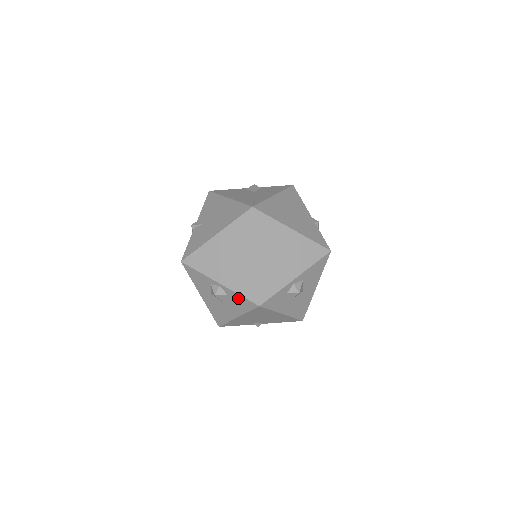
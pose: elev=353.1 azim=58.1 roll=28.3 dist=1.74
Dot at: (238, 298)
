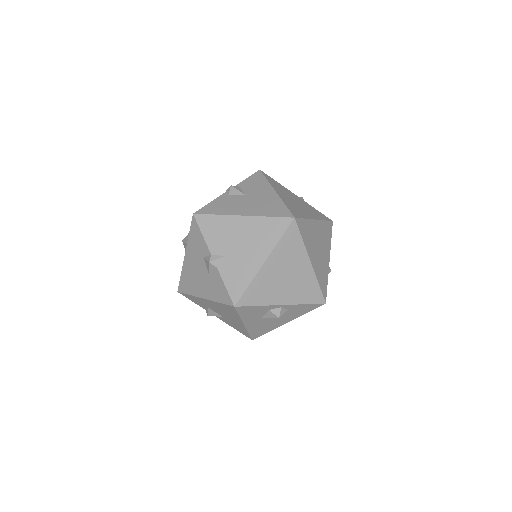
Dot at: (301, 307)
